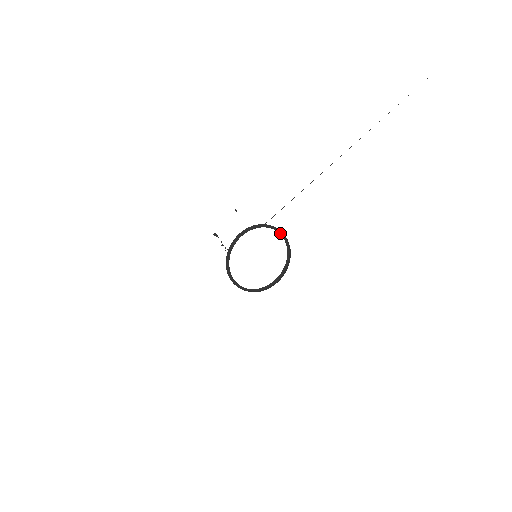
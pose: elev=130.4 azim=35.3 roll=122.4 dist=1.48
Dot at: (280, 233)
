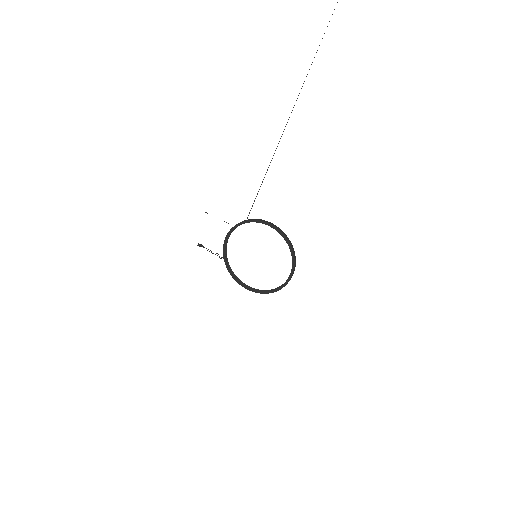
Dot at: occluded
